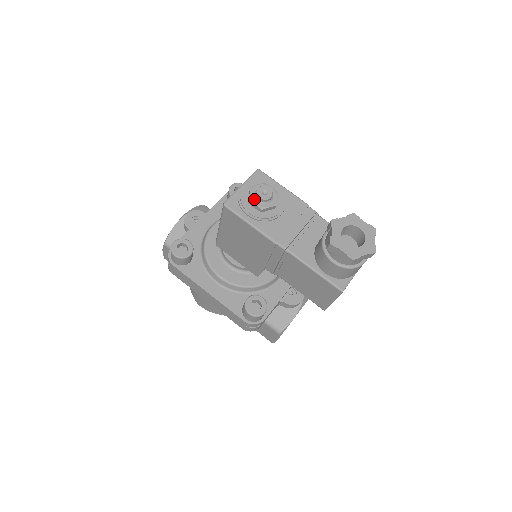
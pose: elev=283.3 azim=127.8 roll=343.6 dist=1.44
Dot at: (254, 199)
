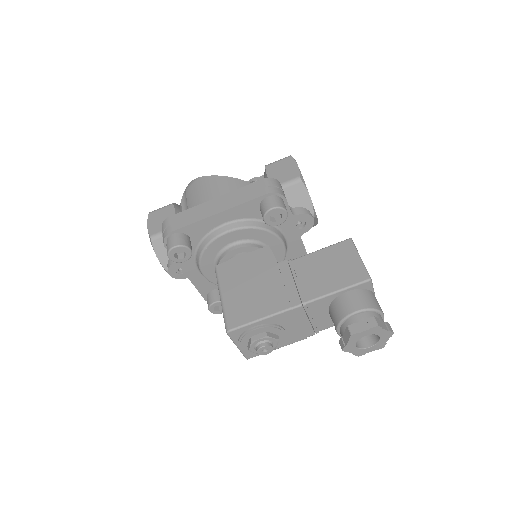
Dot at: occluded
